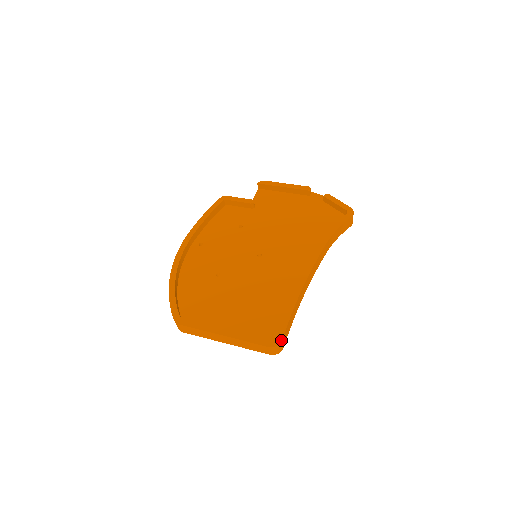
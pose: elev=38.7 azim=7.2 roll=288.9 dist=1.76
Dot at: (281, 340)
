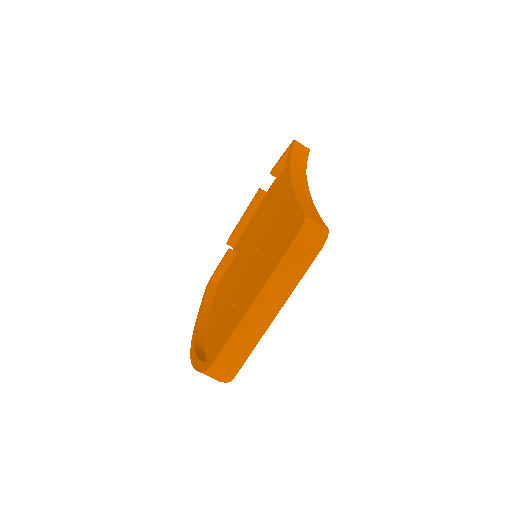
Dot at: (303, 216)
